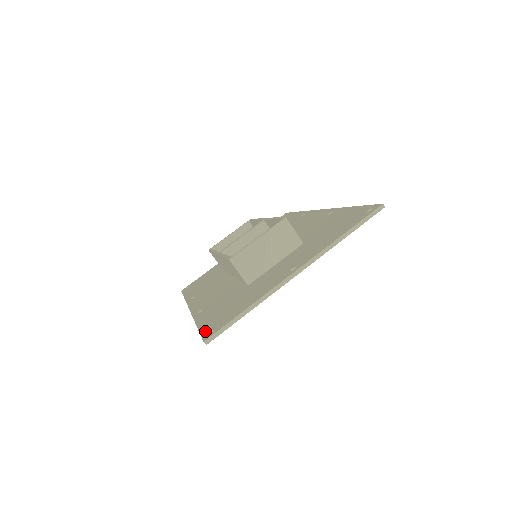
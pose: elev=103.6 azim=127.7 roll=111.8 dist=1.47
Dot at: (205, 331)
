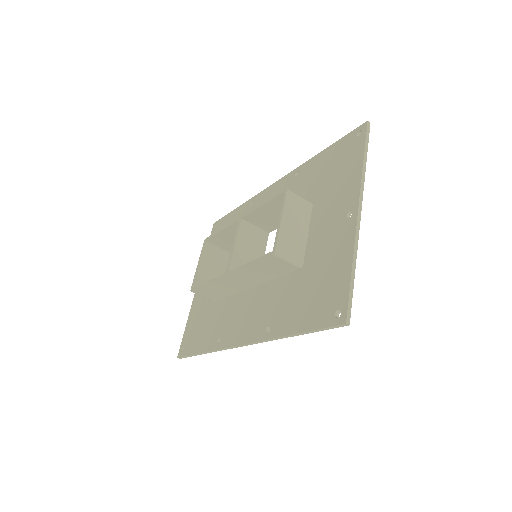
Dot at: (325, 321)
